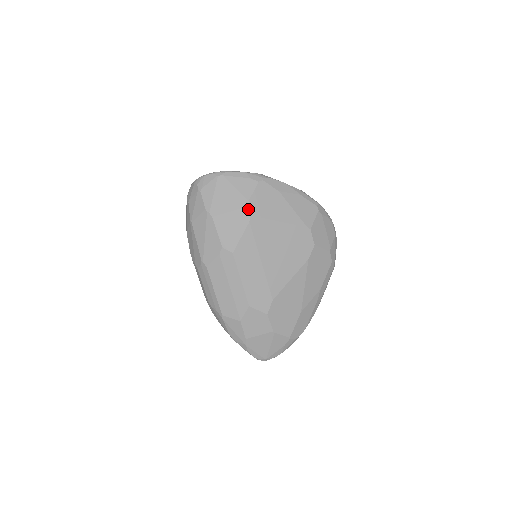
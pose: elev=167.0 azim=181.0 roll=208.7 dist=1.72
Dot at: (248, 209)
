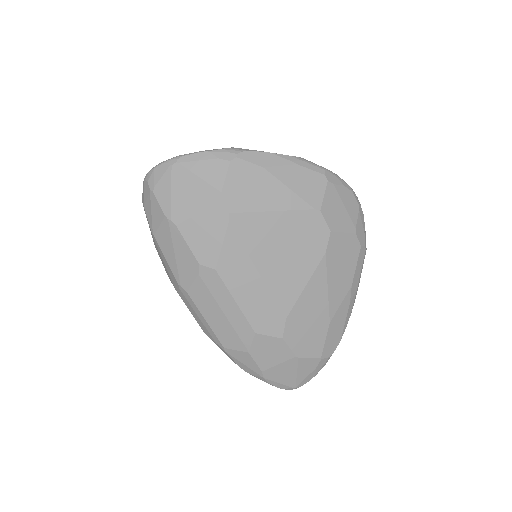
Dot at: (223, 204)
